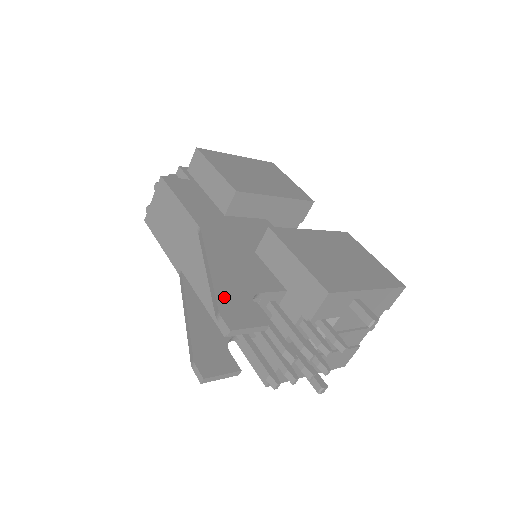
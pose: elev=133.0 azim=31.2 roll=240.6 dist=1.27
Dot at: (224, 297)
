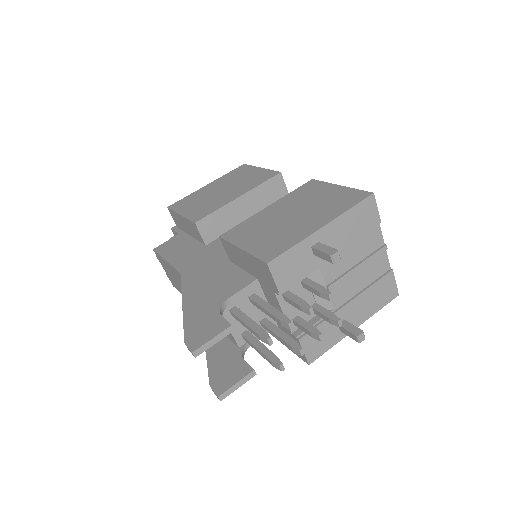
Dot at: (191, 325)
